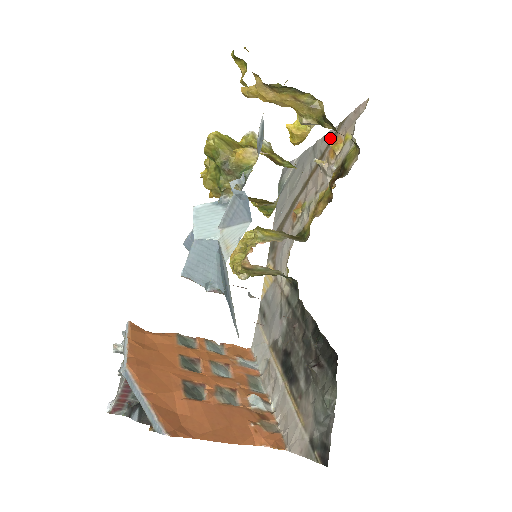
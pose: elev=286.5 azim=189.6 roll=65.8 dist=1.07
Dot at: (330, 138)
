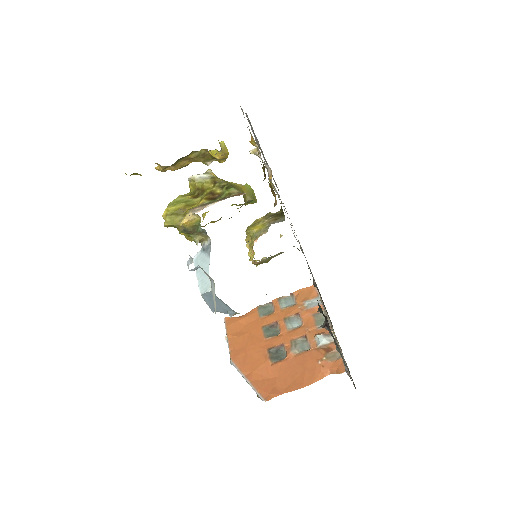
Dot at: (250, 123)
